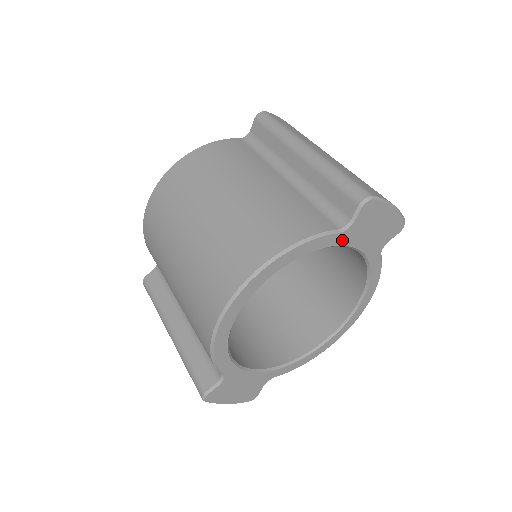
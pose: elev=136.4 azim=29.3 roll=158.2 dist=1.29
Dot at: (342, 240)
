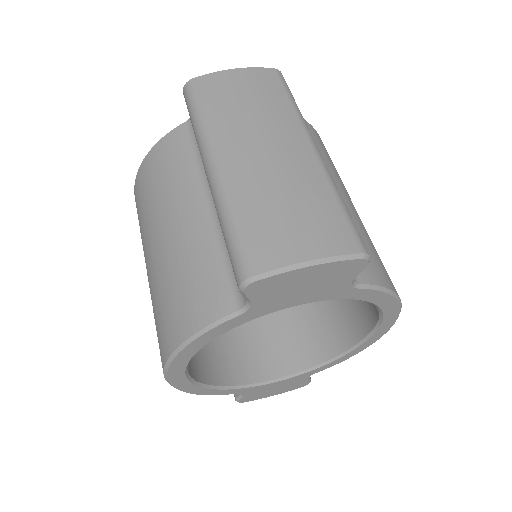
Dot at: (256, 314)
